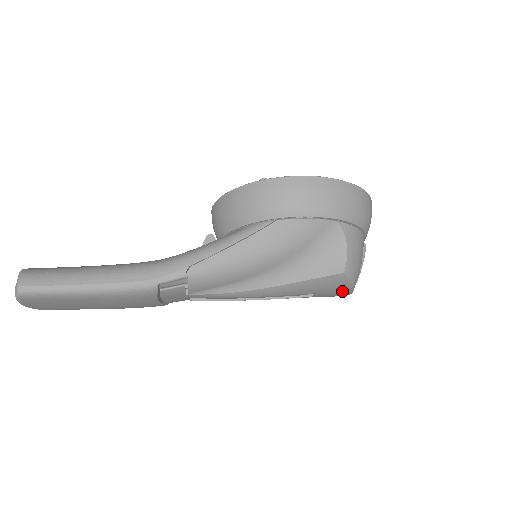
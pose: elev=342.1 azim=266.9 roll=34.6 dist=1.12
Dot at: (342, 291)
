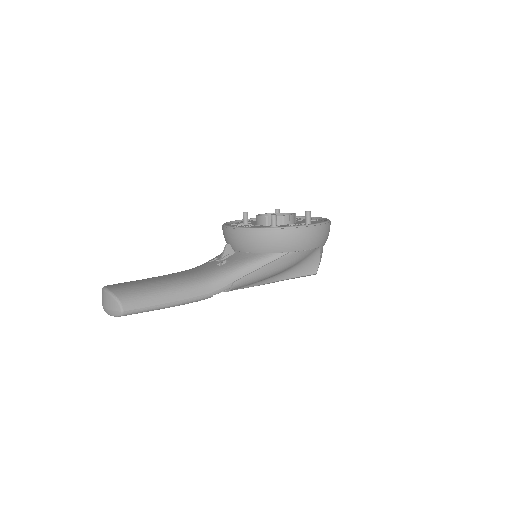
Dot at: occluded
